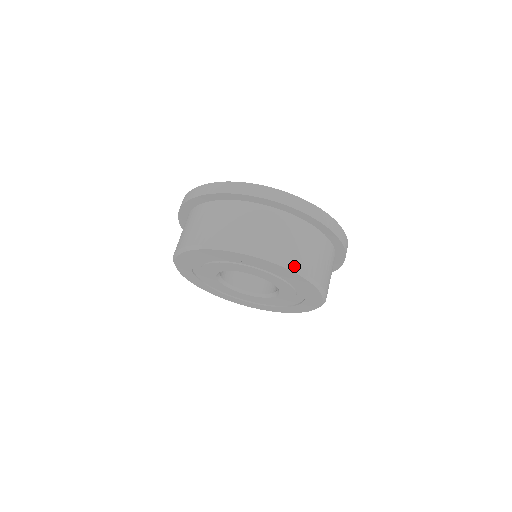
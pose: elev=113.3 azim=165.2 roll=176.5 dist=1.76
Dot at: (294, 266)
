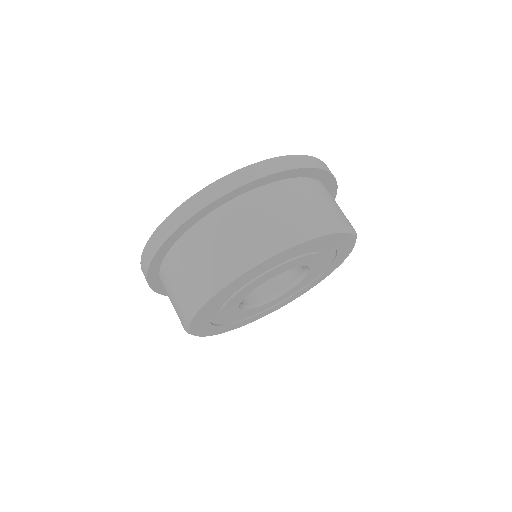
Dot at: (354, 229)
